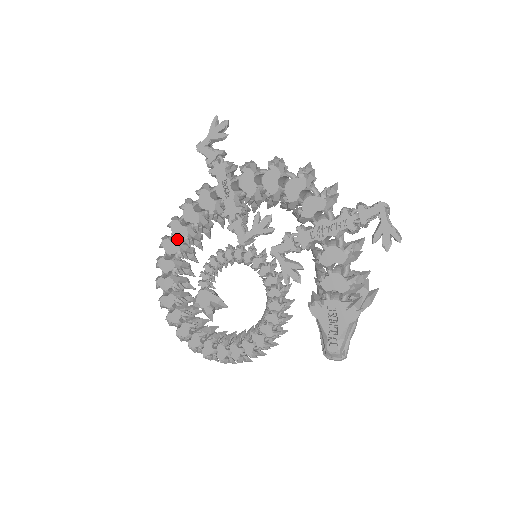
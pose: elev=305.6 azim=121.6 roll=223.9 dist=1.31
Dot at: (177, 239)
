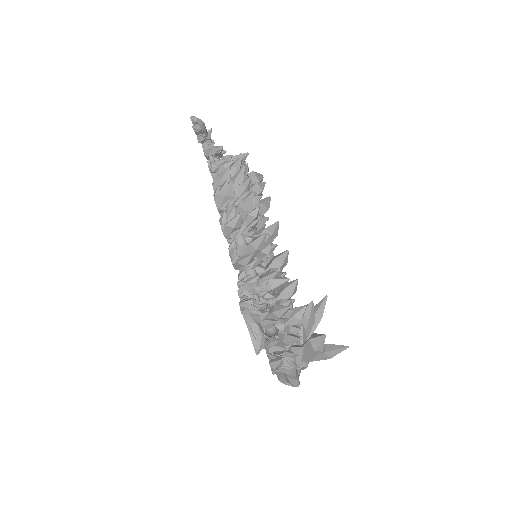
Dot at: occluded
